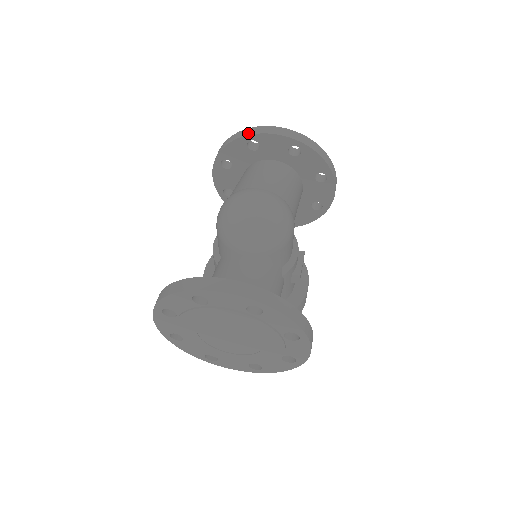
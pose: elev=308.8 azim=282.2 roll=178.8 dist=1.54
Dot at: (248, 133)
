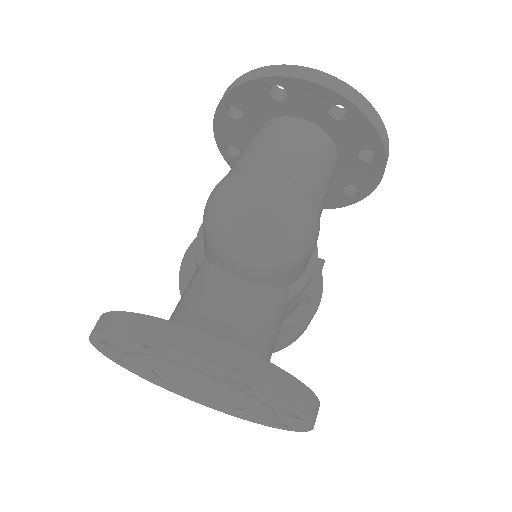
Dot at: (273, 73)
